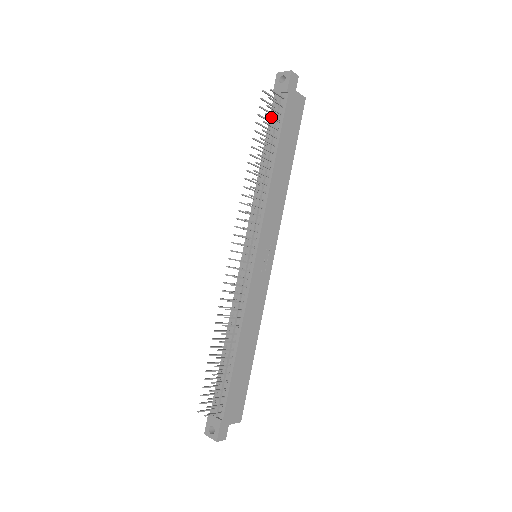
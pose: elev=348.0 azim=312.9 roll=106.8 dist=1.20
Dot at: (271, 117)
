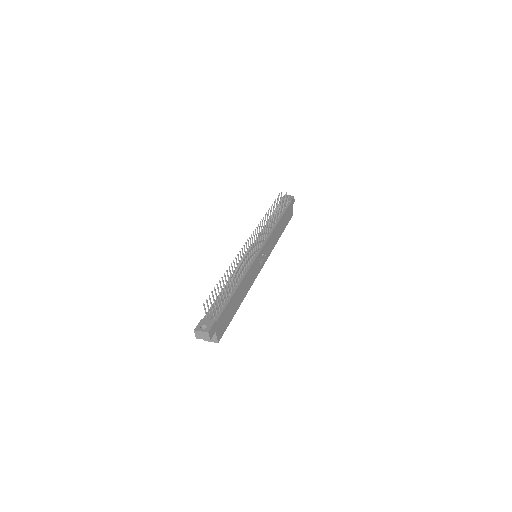
Dot at: (283, 202)
